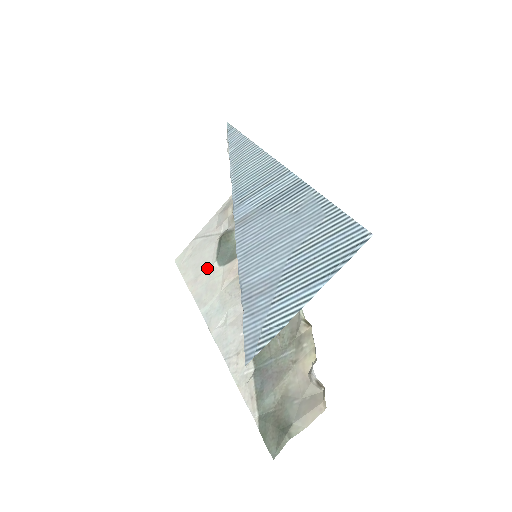
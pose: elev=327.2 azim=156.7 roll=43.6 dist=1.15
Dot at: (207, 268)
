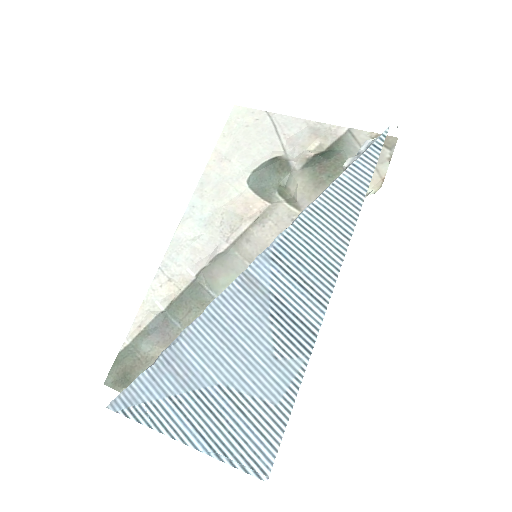
Dot at: (240, 165)
